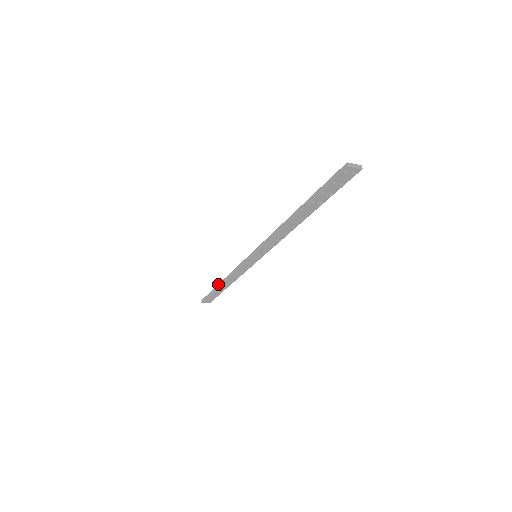
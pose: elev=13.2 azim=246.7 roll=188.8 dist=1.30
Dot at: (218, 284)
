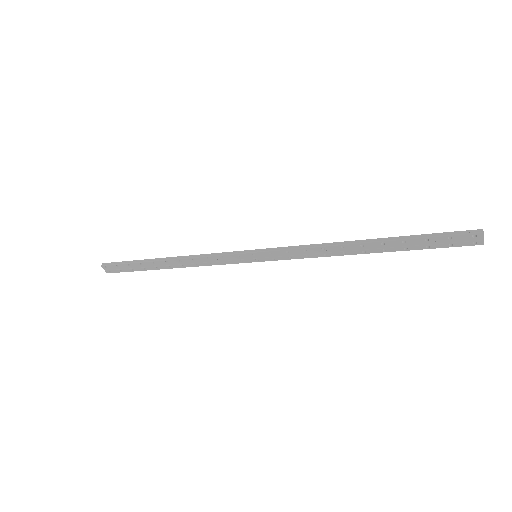
Dot at: (159, 258)
